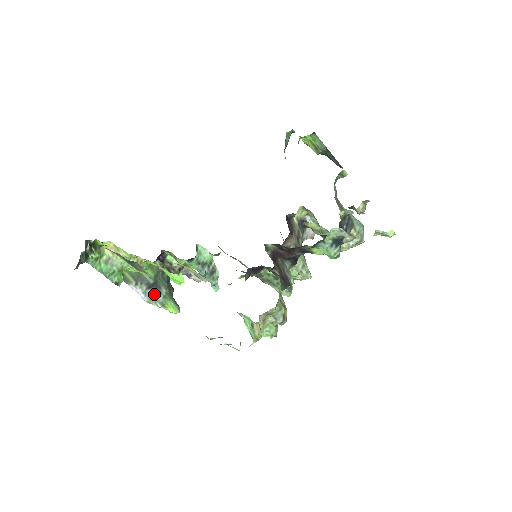
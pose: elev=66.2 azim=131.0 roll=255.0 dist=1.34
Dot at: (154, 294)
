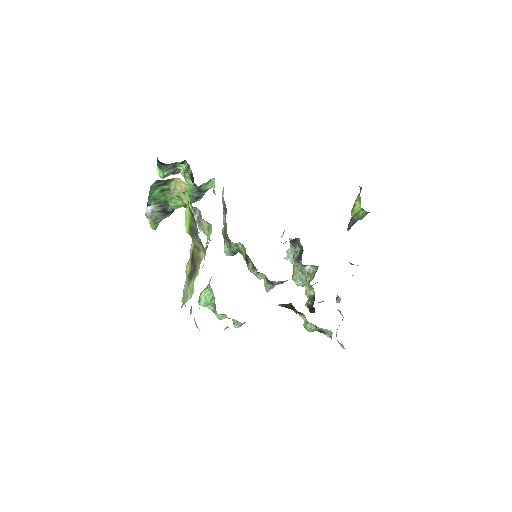
Dot at: (159, 216)
